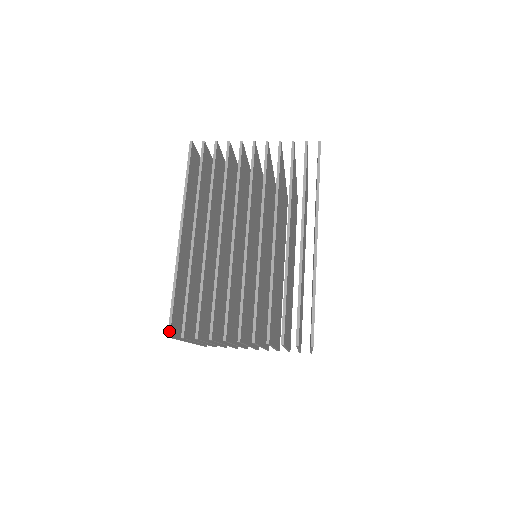
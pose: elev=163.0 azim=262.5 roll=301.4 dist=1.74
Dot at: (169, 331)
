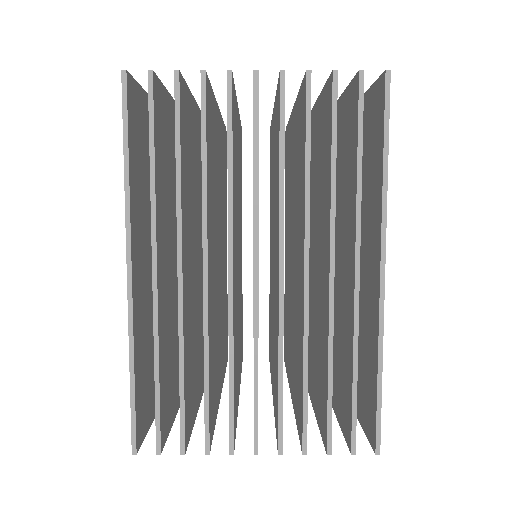
Dot at: (134, 444)
